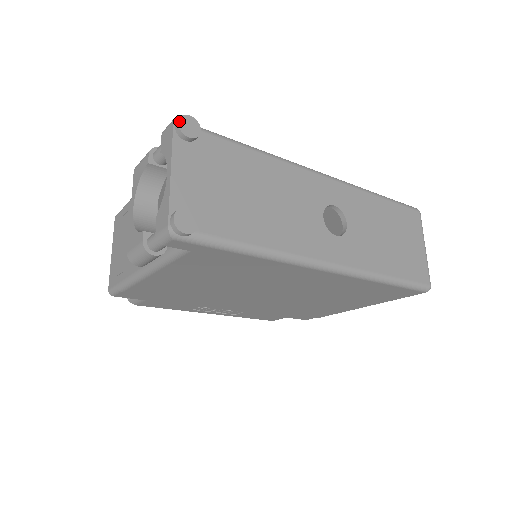
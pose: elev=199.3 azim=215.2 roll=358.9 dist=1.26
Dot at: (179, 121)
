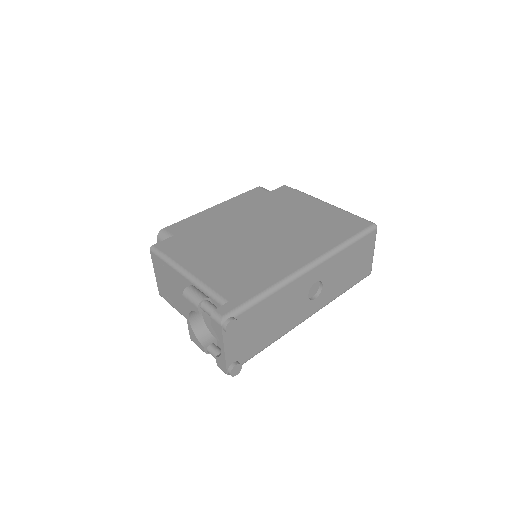
Dot at: (226, 329)
